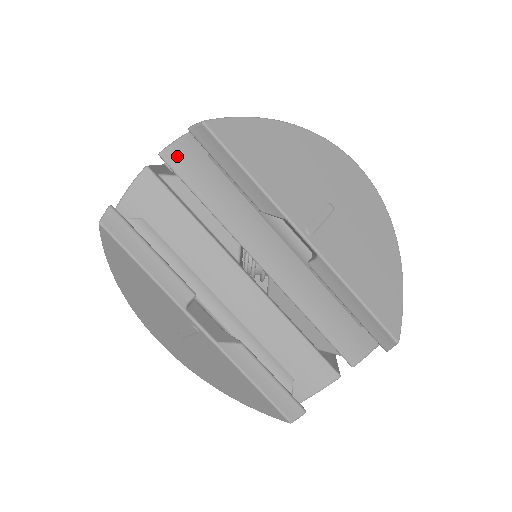
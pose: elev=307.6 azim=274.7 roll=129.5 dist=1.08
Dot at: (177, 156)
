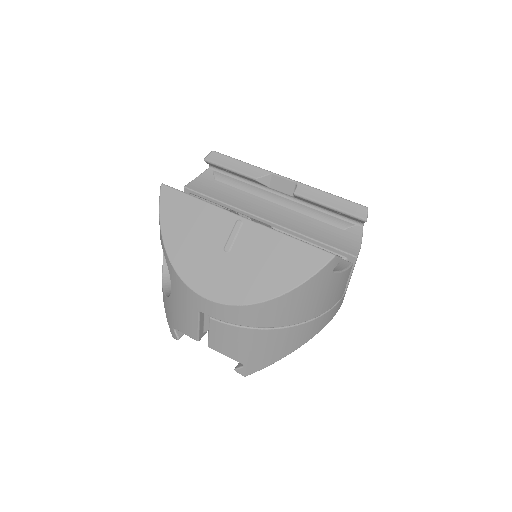
Dot at: (196, 185)
